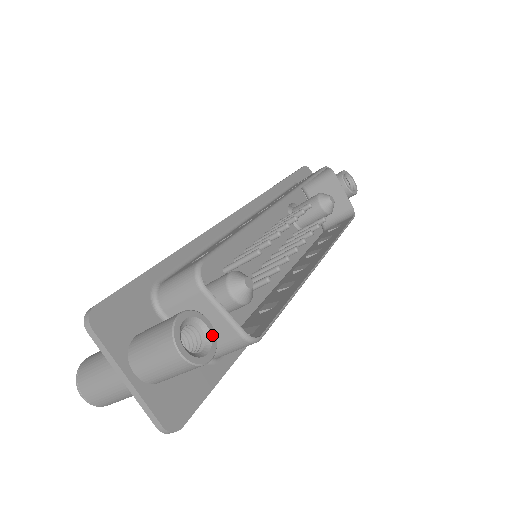
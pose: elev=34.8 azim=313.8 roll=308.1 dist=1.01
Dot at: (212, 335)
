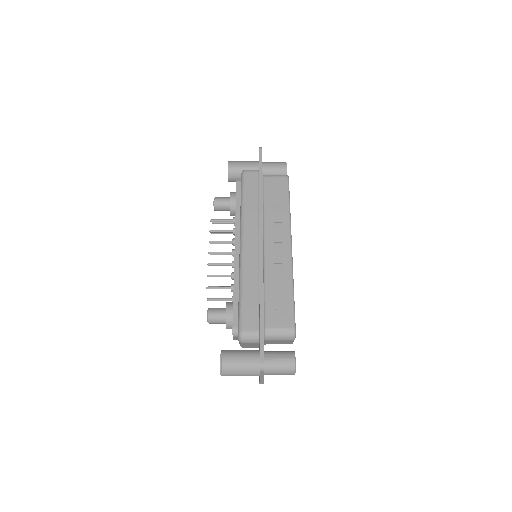
Dot at: occluded
